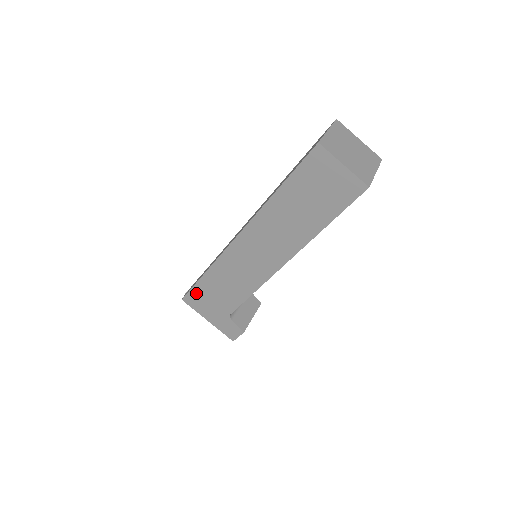
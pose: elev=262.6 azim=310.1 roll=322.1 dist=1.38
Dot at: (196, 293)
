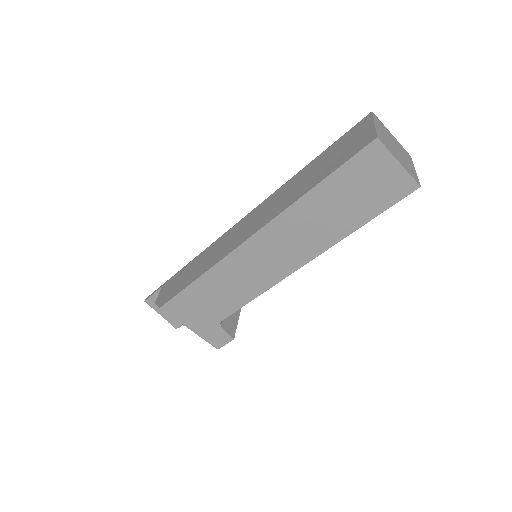
Dot at: (182, 300)
